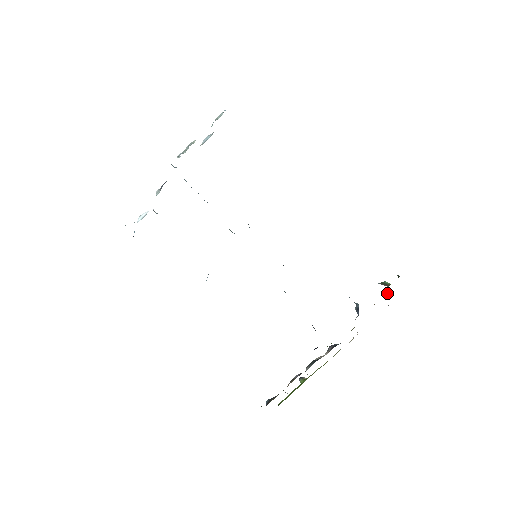
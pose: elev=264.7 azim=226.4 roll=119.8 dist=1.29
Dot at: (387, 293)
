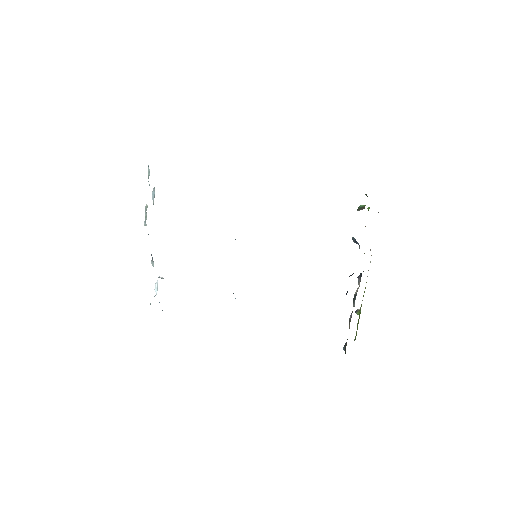
Dot at: occluded
